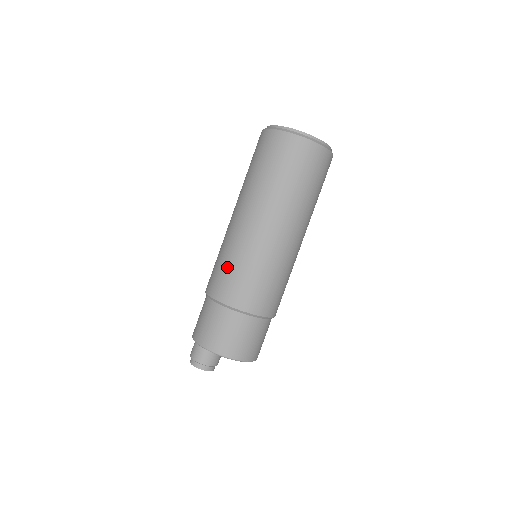
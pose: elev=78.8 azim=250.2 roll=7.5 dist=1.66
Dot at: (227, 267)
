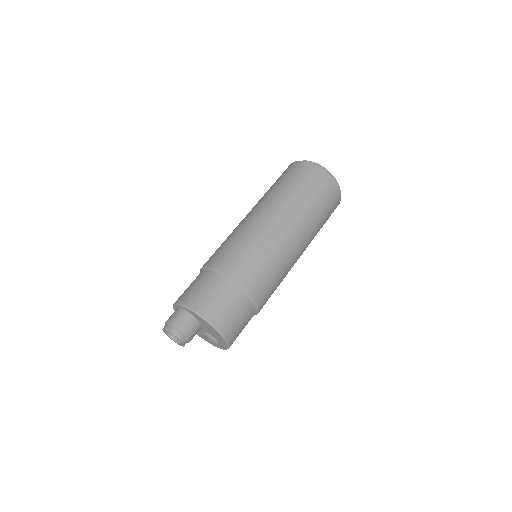
Dot at: (247, 250)
